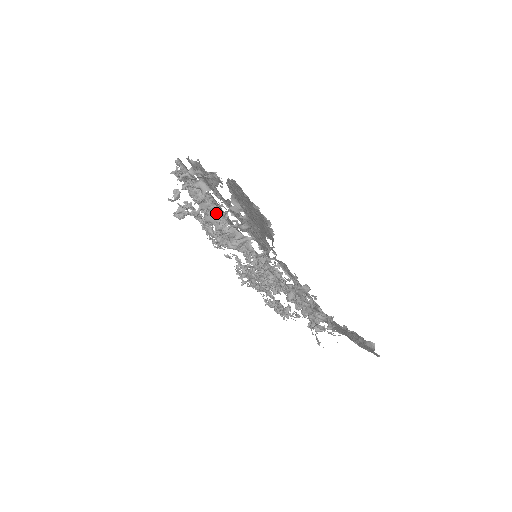
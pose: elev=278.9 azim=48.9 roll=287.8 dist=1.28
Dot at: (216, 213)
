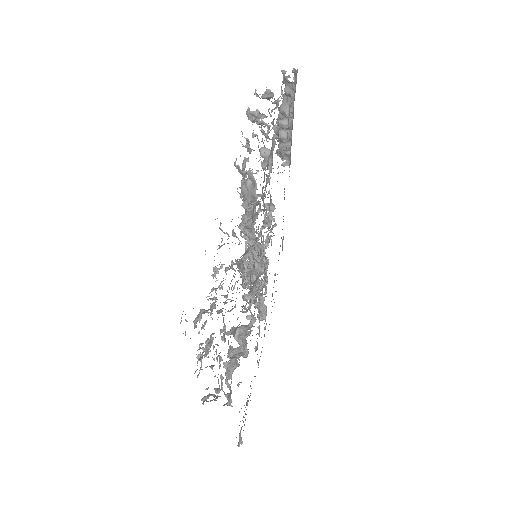
Dot at: occluded
